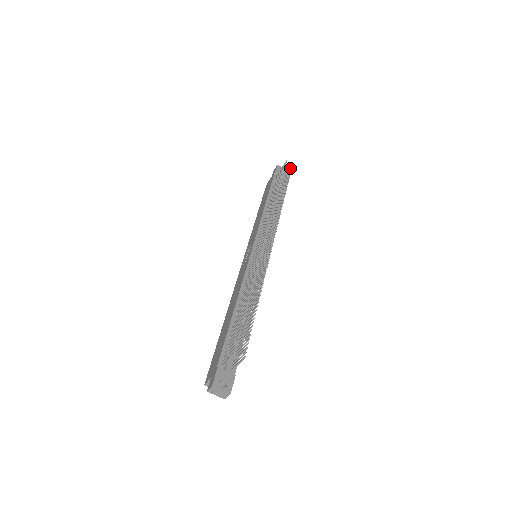
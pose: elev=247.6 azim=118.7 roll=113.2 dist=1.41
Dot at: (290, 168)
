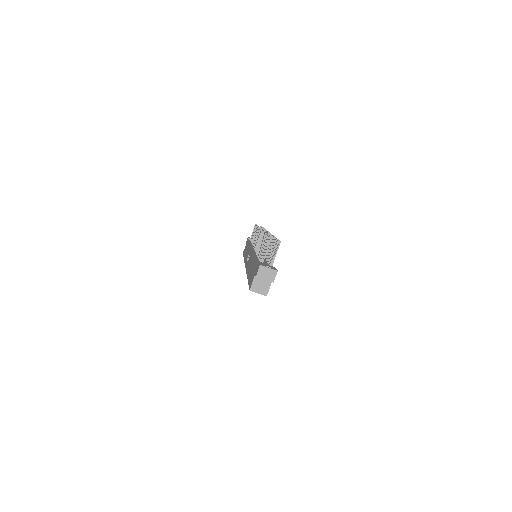
Dot at: occluded
